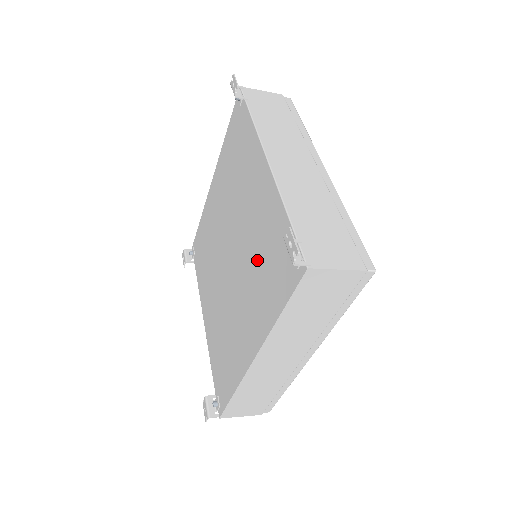
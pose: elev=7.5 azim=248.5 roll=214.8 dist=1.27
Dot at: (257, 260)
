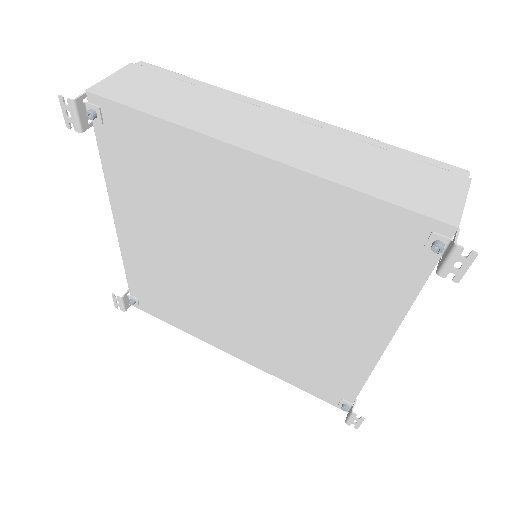
Dot at: (293, 347)
